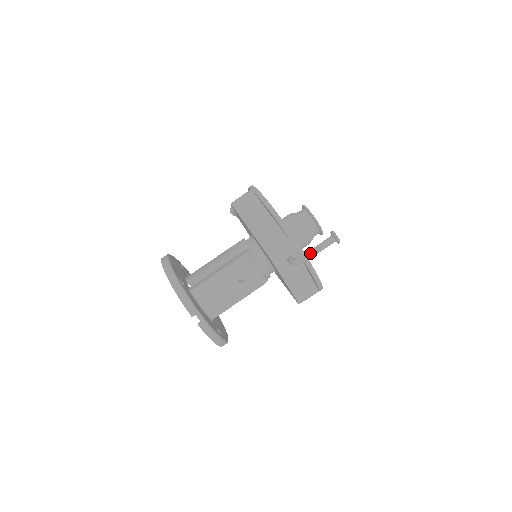
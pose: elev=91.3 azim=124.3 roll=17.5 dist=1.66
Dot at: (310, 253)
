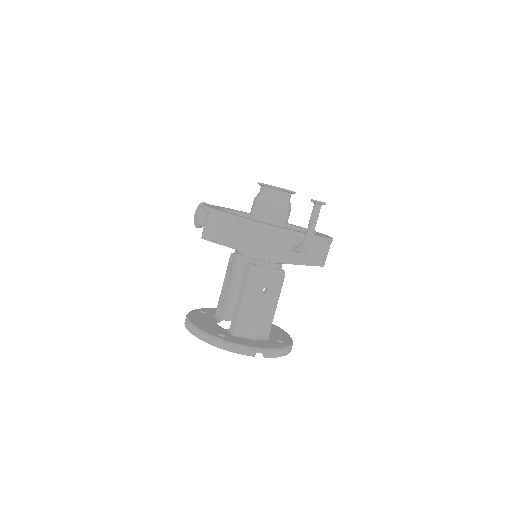
Dot at: (309, 234)
